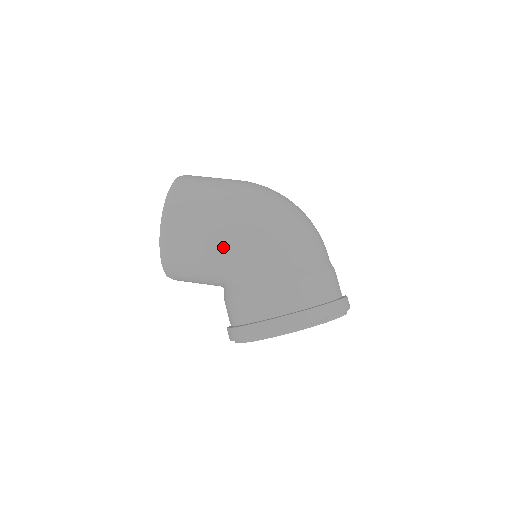
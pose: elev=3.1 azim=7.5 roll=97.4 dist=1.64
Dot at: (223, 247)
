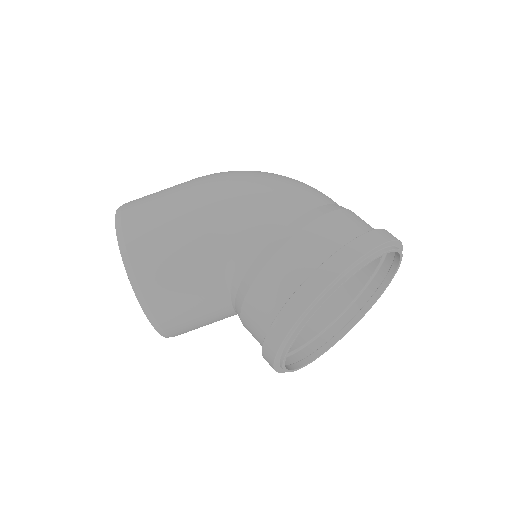
Dot at: (209, 229)
